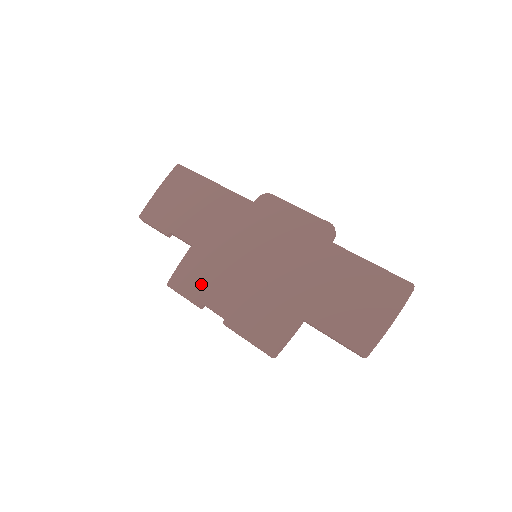
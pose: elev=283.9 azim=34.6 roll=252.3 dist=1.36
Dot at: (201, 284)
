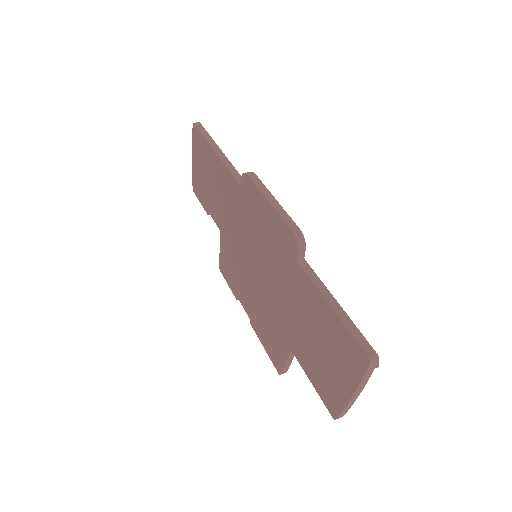
Dot at: (233, 277)
